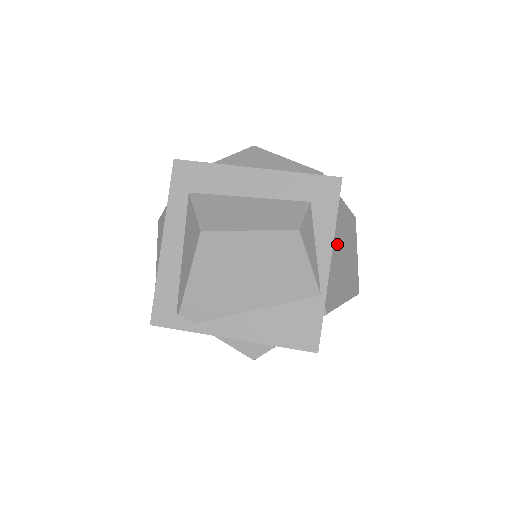
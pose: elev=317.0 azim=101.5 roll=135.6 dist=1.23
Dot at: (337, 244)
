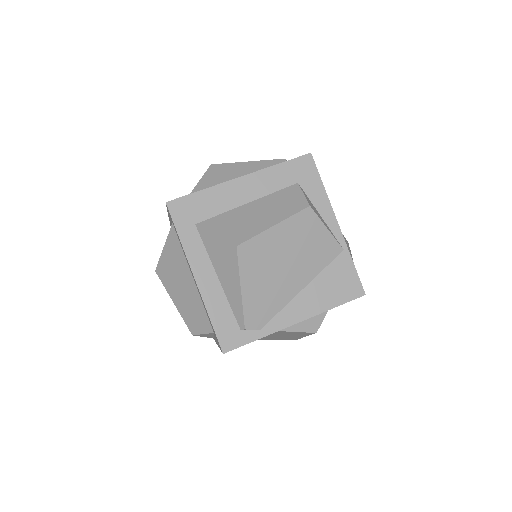
Dot at: occluded
